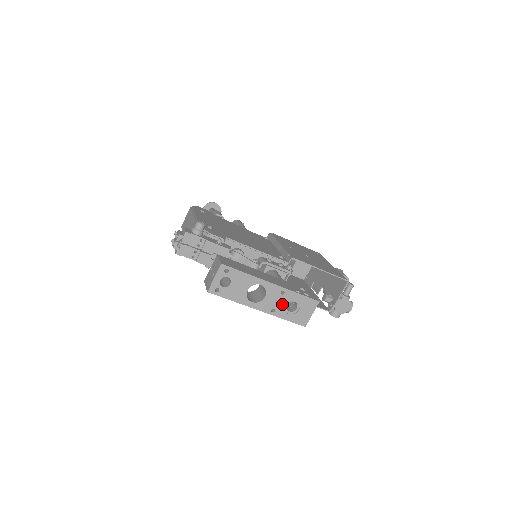
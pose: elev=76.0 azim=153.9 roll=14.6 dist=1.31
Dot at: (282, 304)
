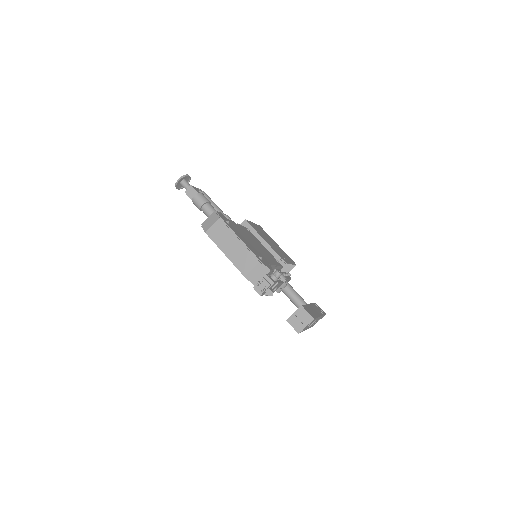
Dot at: occluded
